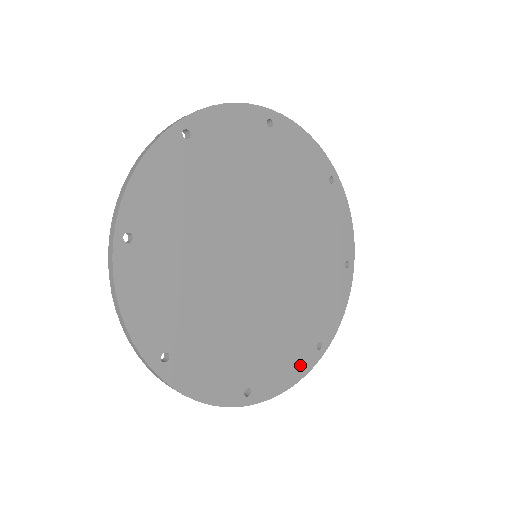
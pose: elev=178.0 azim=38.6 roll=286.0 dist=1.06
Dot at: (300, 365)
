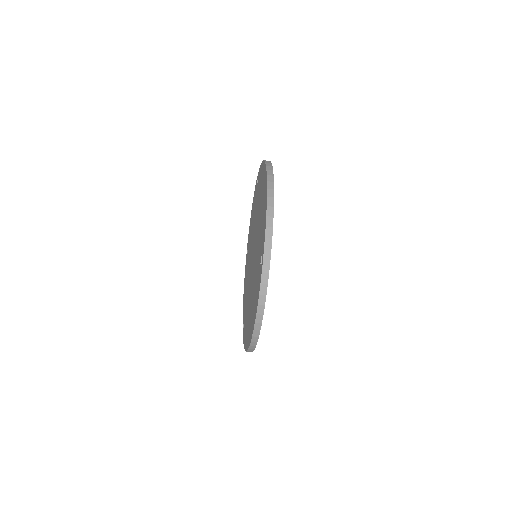
Dot at: occluded
